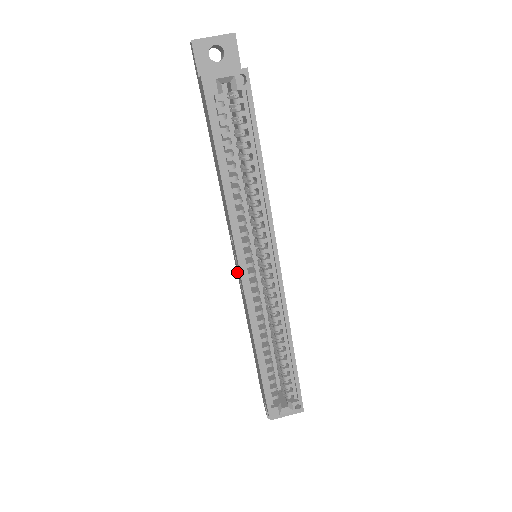
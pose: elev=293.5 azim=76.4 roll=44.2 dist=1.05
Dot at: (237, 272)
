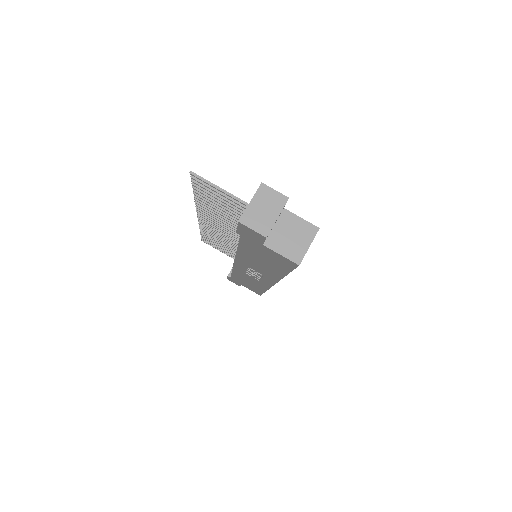
Dot at: (239, 268)
